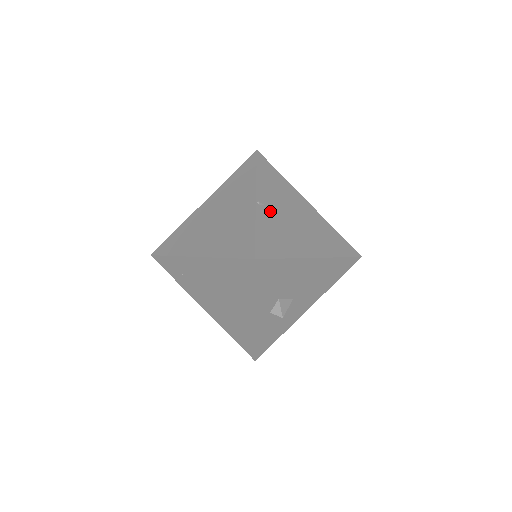
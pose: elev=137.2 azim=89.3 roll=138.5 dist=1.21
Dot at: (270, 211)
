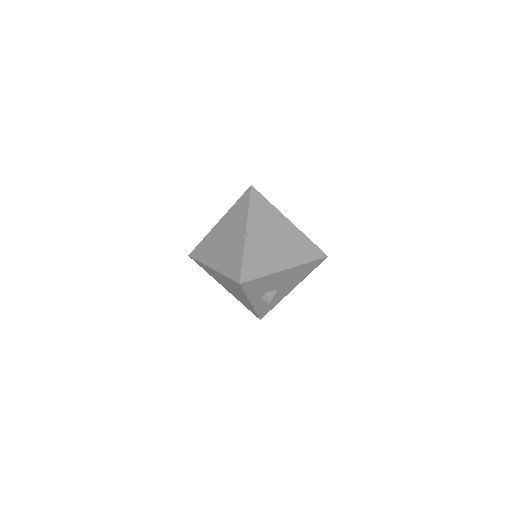
Dot at: (256, 240)
